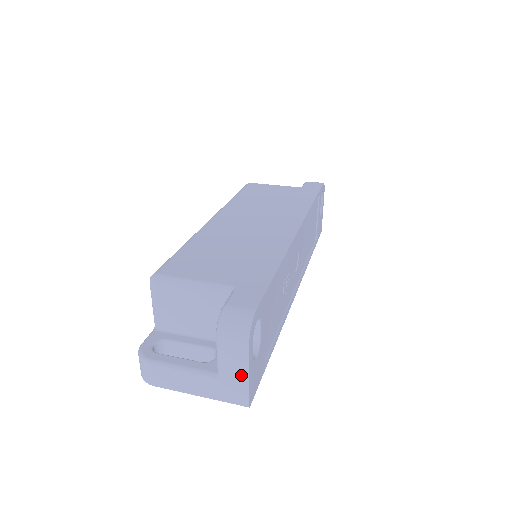
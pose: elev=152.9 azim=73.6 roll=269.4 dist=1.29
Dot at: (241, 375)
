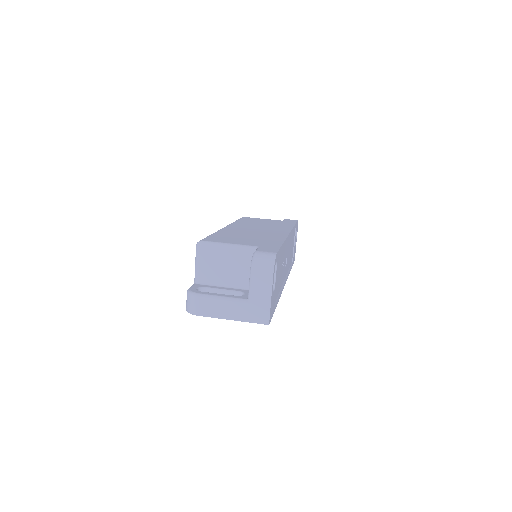
Dot at: (266, 298)
